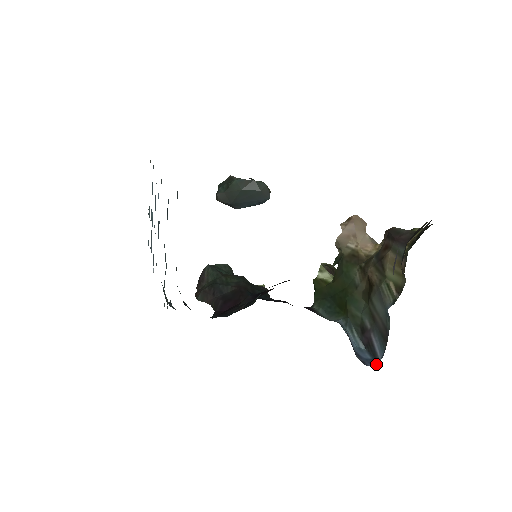
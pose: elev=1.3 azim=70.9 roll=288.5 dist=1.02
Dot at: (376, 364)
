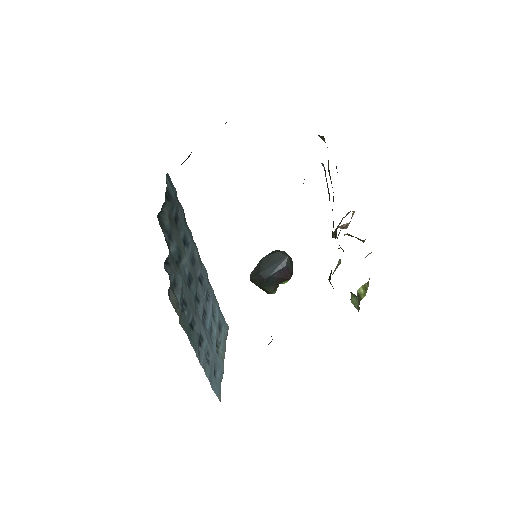
Dot at: occluded
